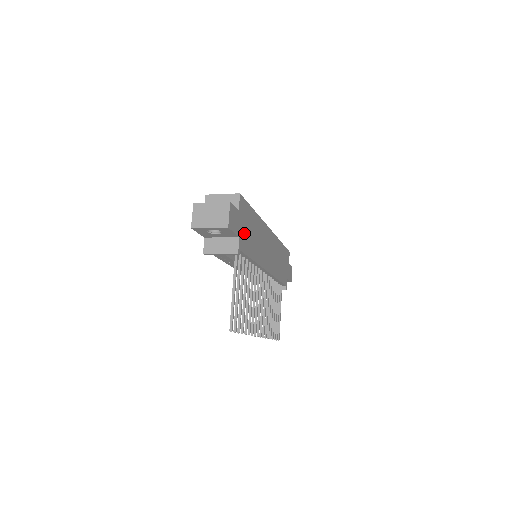
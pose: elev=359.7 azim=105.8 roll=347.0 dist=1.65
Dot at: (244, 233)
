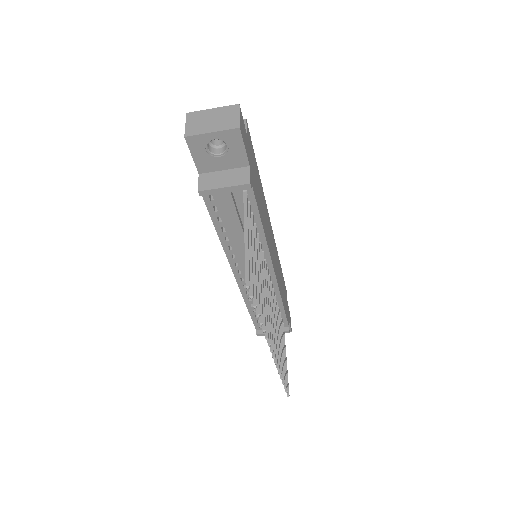
Dot at: (253, 173)
